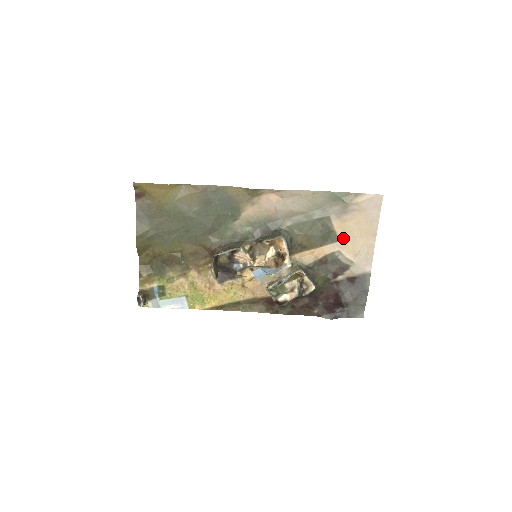
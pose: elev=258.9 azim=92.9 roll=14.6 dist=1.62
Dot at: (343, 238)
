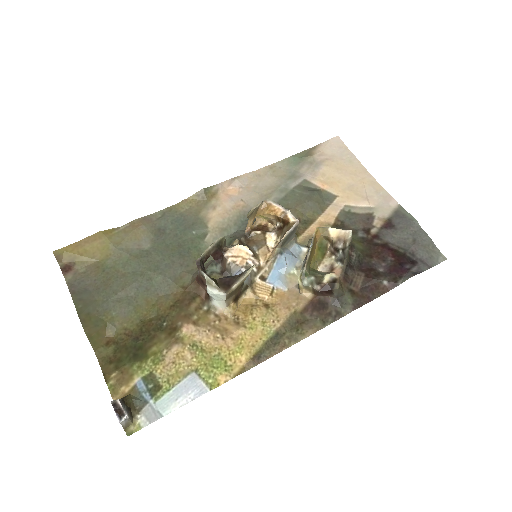
Dot at: (338, 191)
